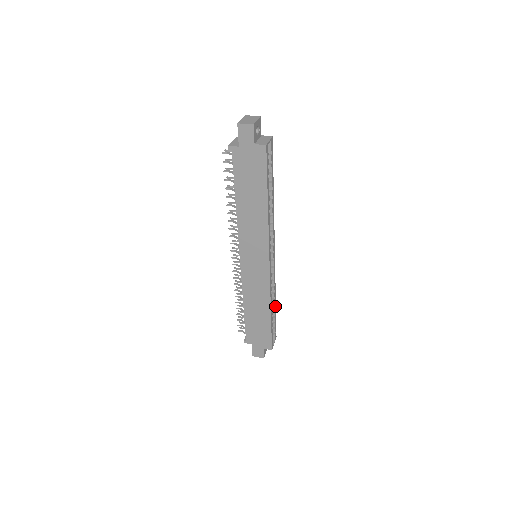
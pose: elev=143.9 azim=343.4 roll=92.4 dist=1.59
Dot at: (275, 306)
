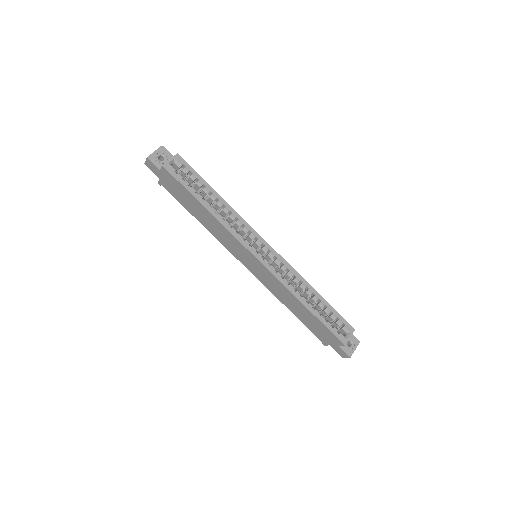
Dot at: (319, 296)
